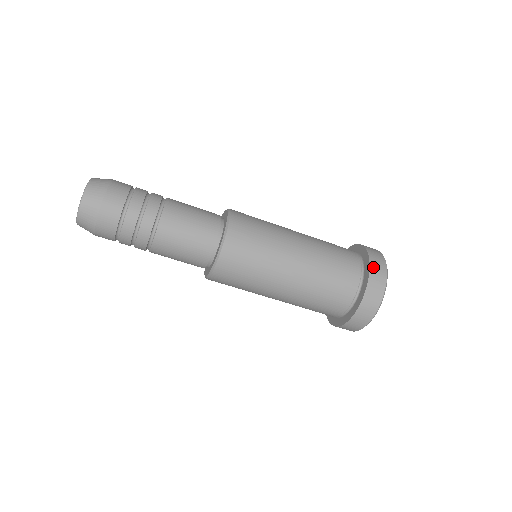
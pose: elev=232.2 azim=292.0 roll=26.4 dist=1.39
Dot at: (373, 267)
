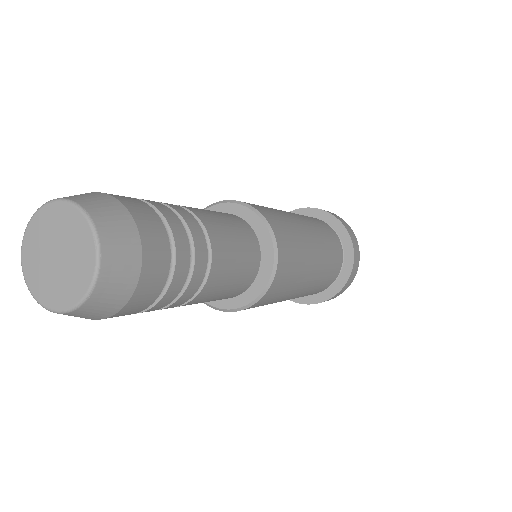
Dot at: (354, 269)
